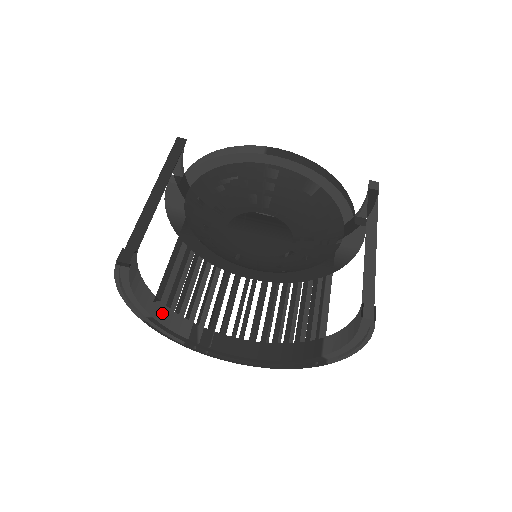
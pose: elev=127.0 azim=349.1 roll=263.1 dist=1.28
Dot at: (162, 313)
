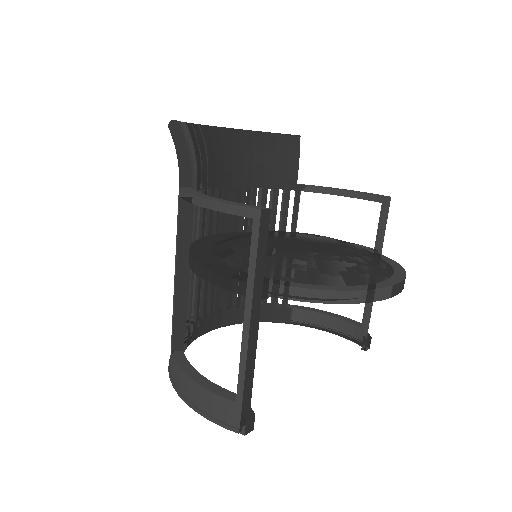
Dot at: occluded
